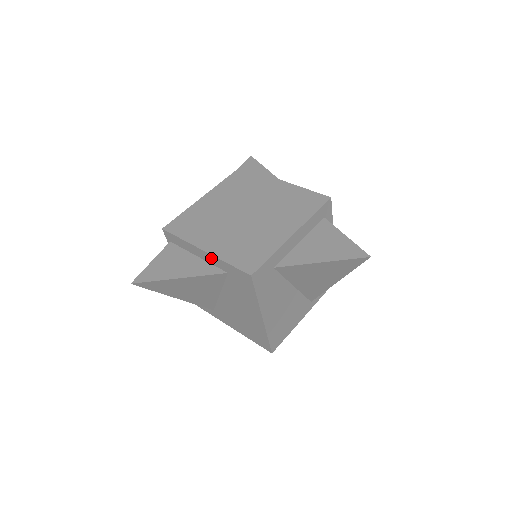
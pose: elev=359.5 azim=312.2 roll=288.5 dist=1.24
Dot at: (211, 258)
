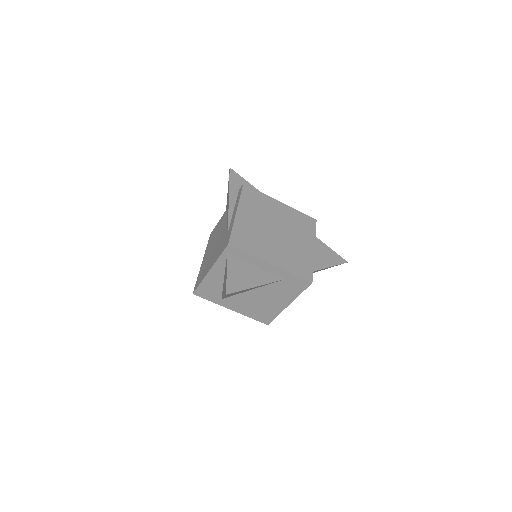
Dot at: (276, 269)
